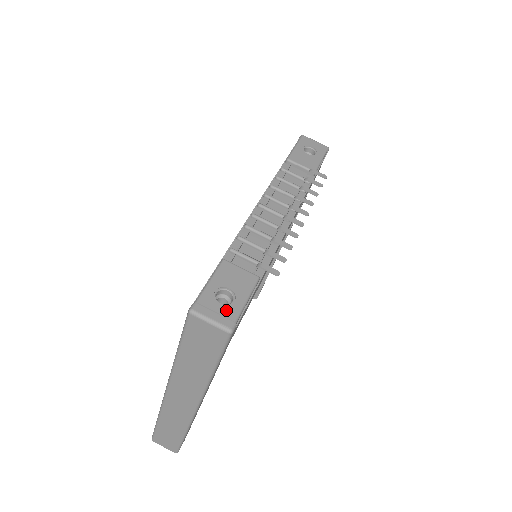
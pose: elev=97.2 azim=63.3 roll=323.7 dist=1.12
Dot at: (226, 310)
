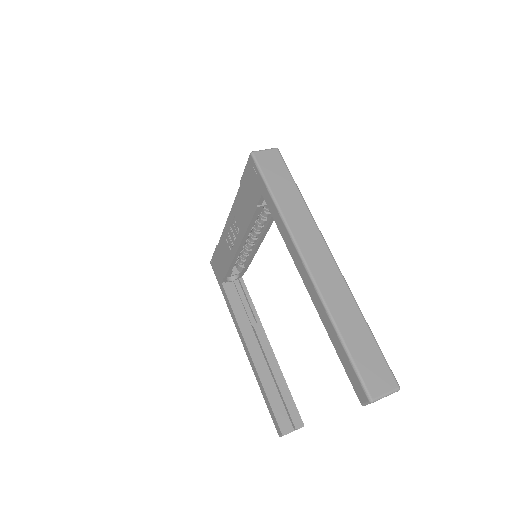
Dot at: occluded
